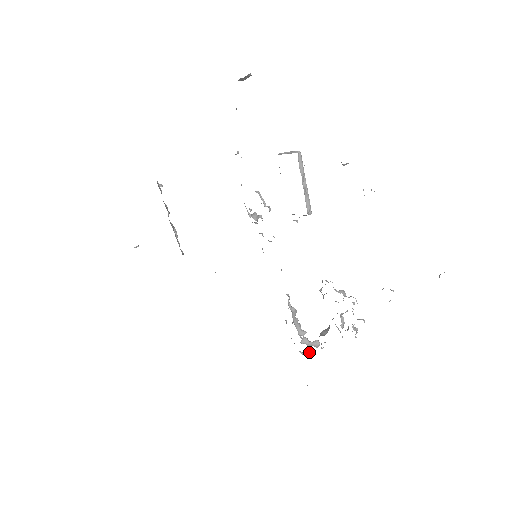
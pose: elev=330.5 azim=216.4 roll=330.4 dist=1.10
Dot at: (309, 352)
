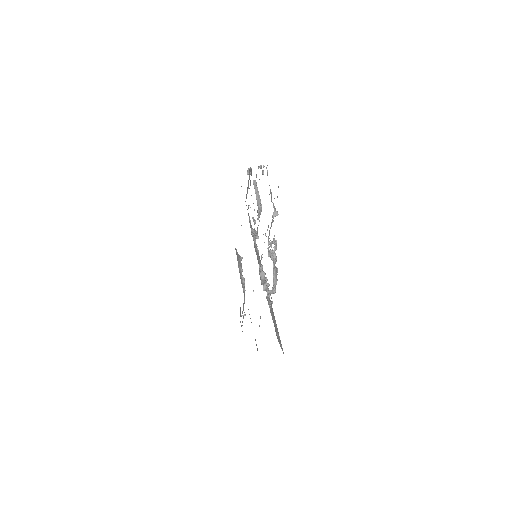
Dot at: occluded
